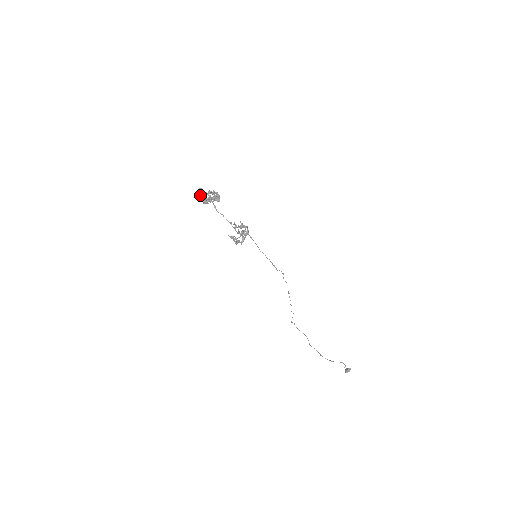
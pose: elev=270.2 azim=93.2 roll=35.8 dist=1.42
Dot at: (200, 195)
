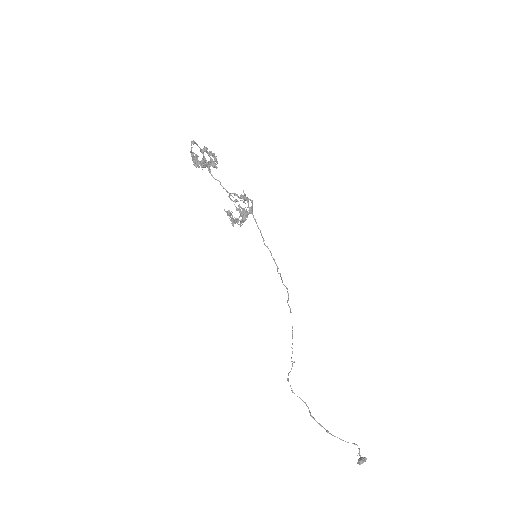
Dot at: (191, 152)
